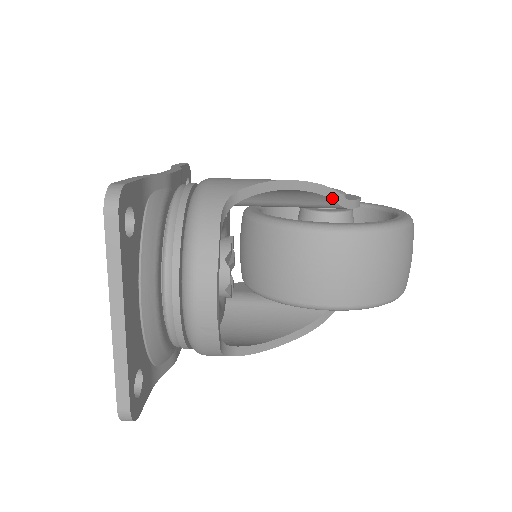
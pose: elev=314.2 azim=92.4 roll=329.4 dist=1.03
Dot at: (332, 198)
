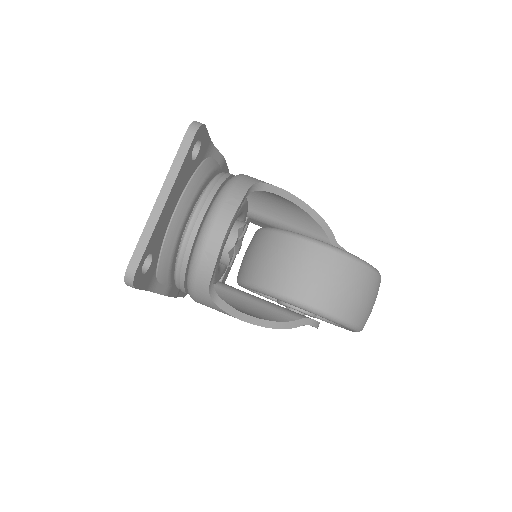
Dot at: (326, 233)
